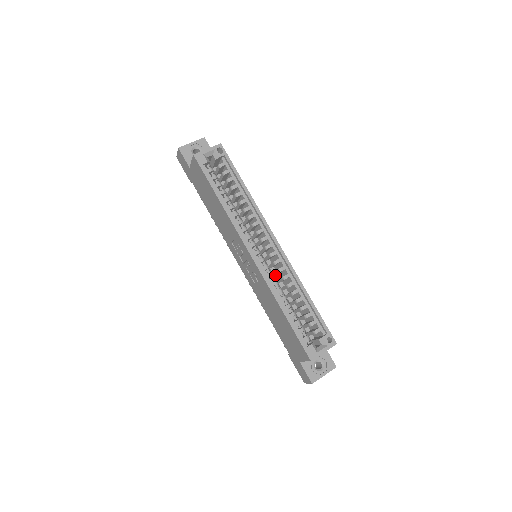
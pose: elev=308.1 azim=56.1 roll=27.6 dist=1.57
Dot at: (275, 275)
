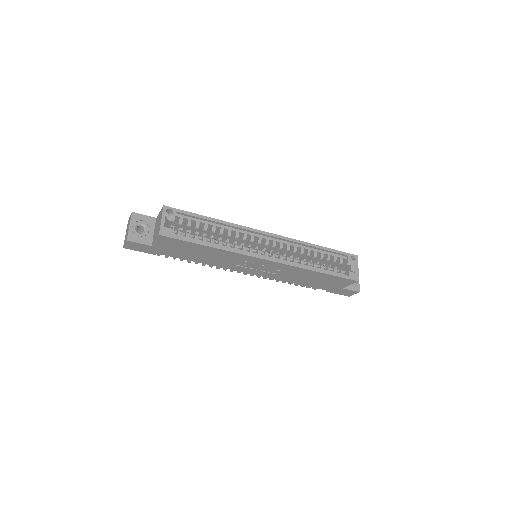
Dot at: (282, 255)
